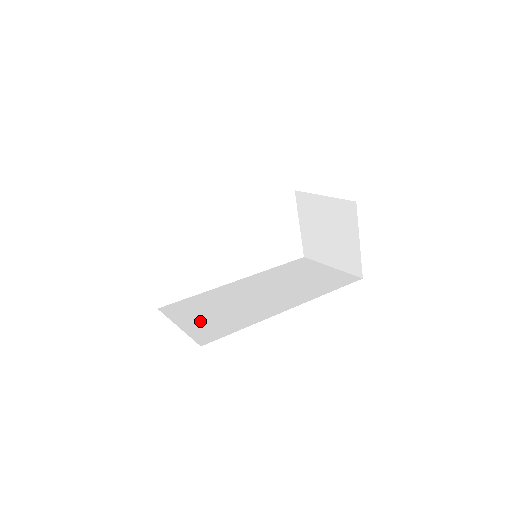
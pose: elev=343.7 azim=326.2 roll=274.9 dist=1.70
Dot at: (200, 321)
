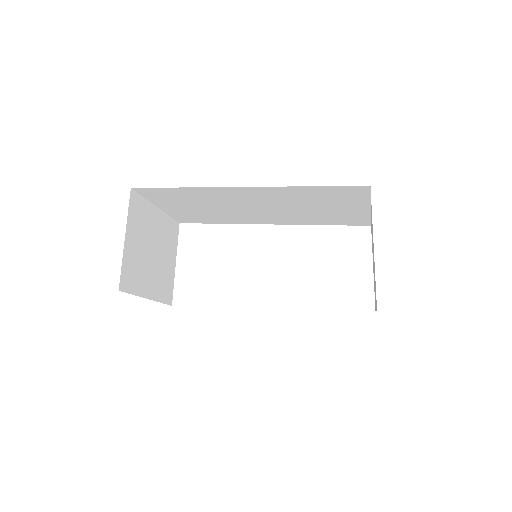
Dot at: occluded
